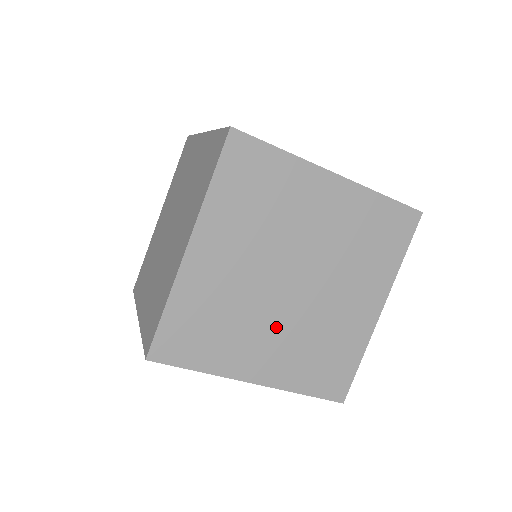
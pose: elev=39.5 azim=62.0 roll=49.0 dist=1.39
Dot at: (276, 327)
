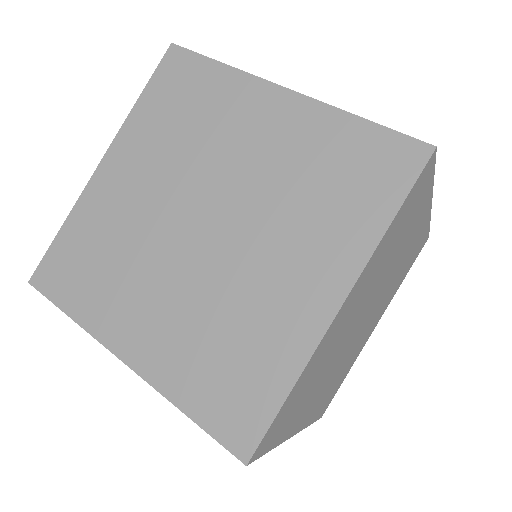
Dot at: (333, 370)
